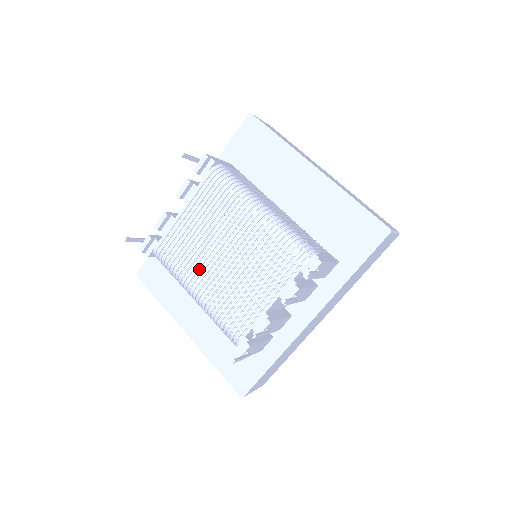
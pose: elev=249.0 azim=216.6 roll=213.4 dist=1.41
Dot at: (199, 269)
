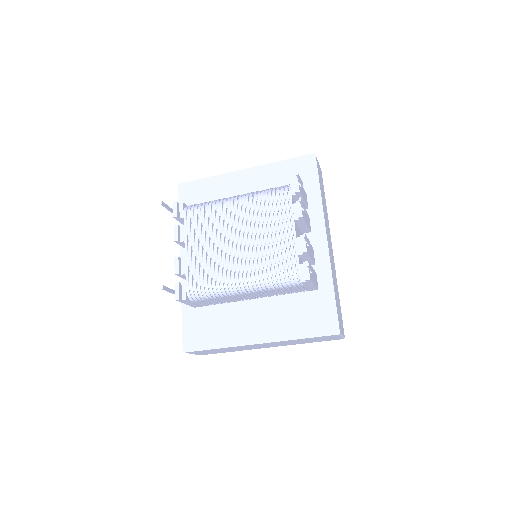
Dot at: (230, 266)
